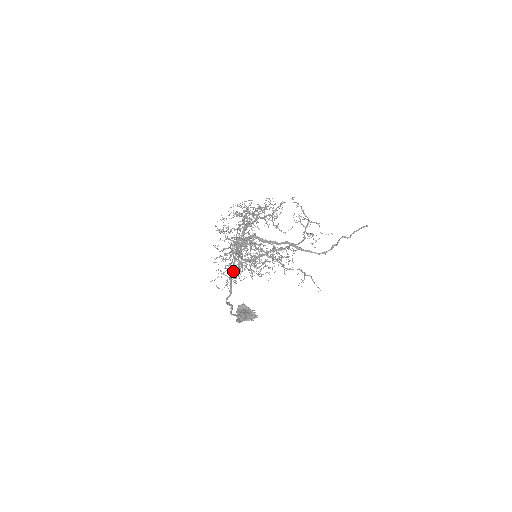
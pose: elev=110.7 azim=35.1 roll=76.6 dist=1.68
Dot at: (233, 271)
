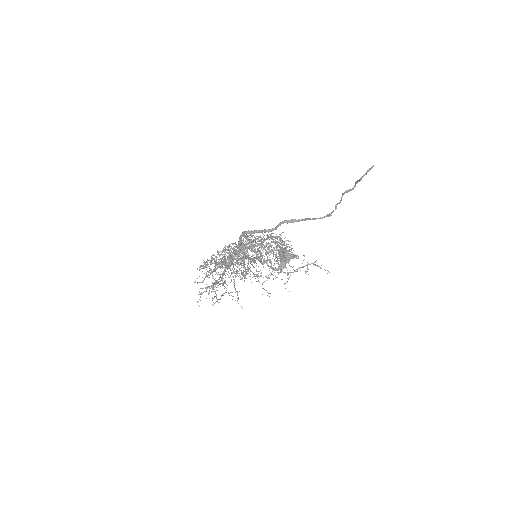
Dot at: occluded
